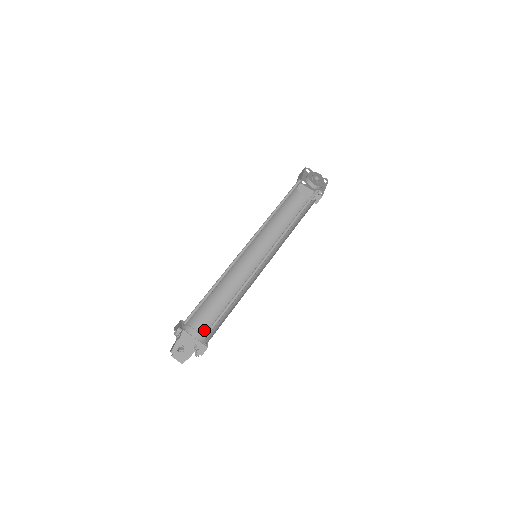
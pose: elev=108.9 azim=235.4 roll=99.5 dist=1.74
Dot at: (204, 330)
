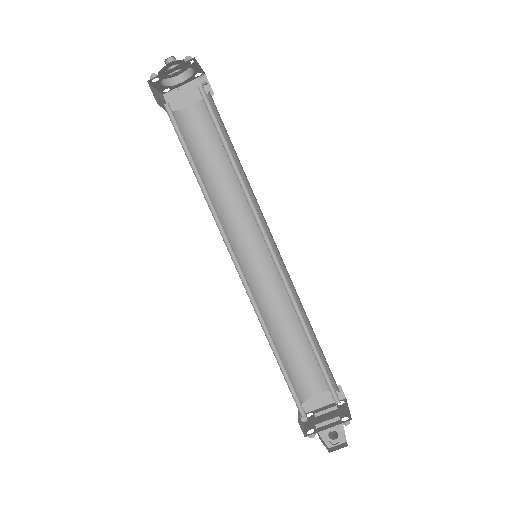
Dot at: (315, 377)
